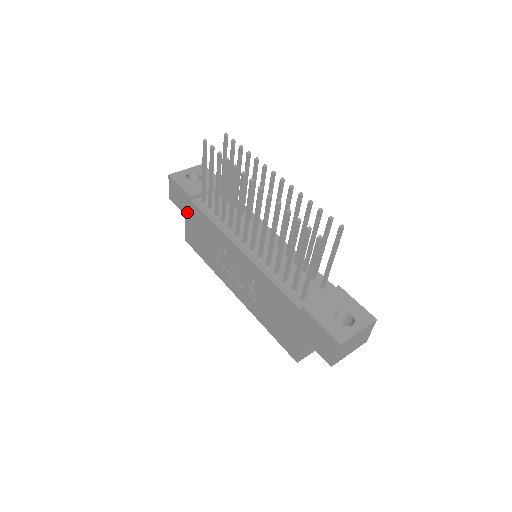
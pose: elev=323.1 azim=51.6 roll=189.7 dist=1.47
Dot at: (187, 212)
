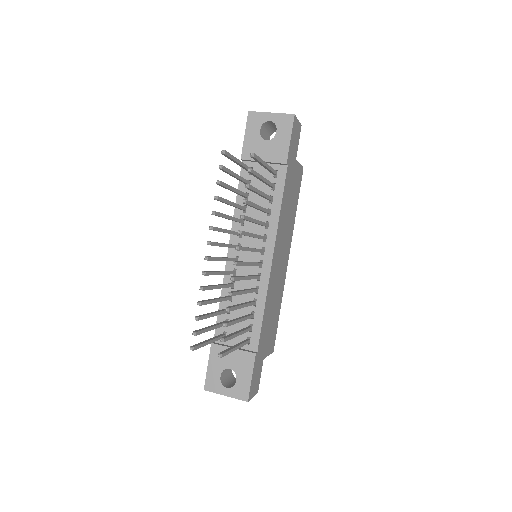
Dot at: occluded
